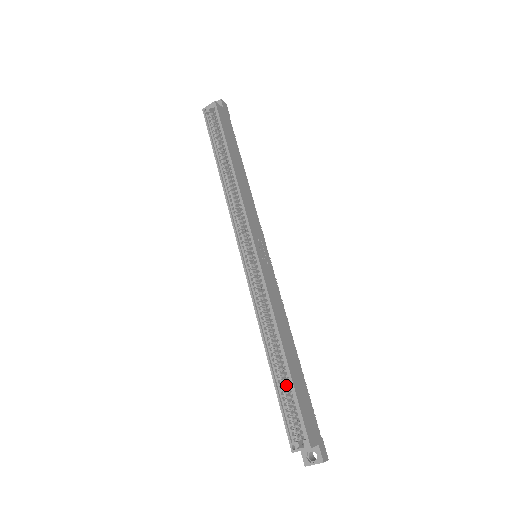
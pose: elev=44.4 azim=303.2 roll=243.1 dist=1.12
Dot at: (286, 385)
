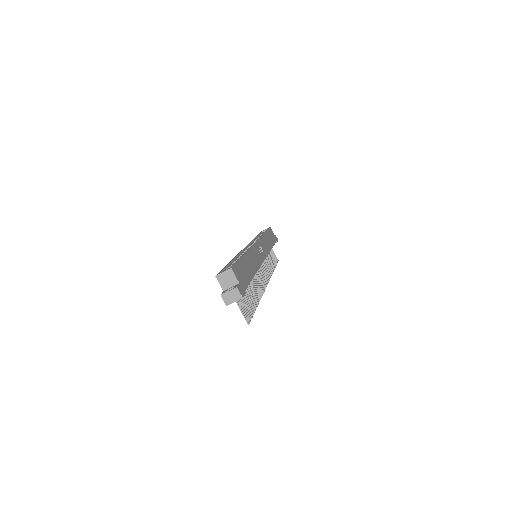
Dot at: occluded
